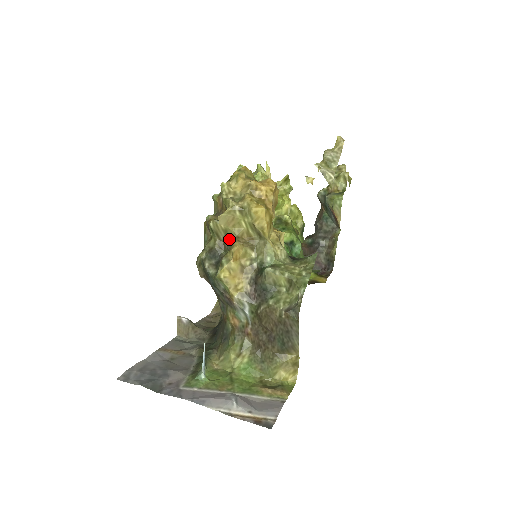
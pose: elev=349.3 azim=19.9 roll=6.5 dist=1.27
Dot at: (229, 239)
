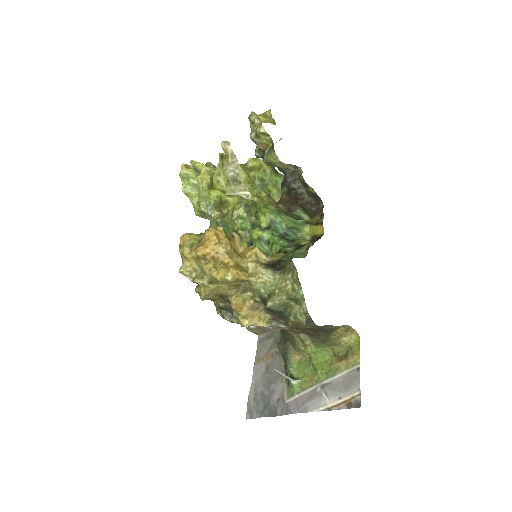
Dot at: (224, 296)
